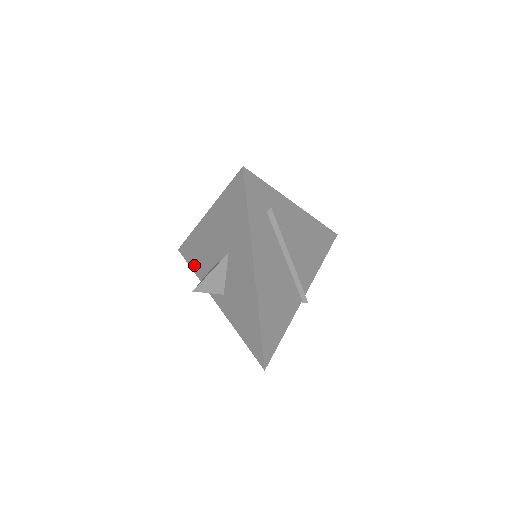
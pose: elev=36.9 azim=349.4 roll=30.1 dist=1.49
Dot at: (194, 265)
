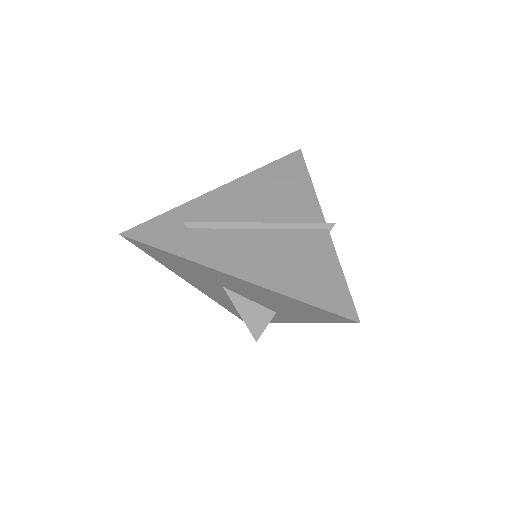
Dot at: occluded
